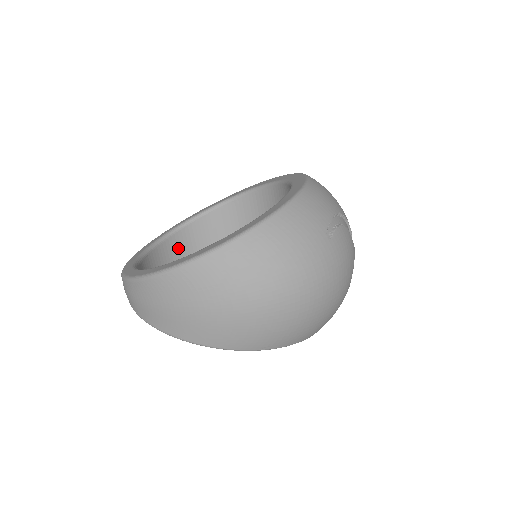
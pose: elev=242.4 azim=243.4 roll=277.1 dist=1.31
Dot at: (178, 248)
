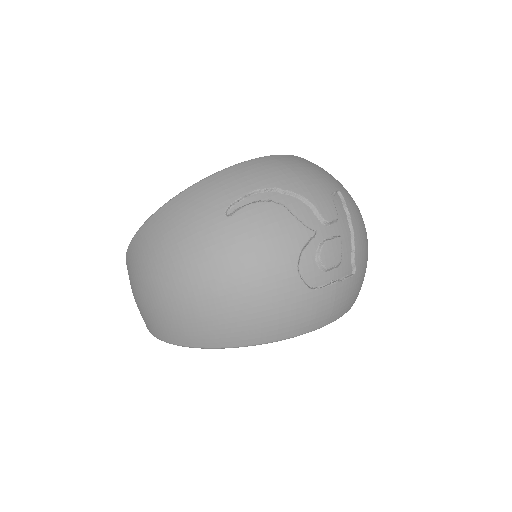
Dot at: occluded
